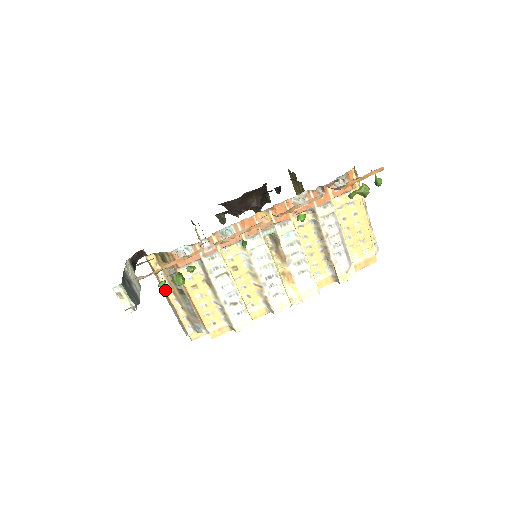
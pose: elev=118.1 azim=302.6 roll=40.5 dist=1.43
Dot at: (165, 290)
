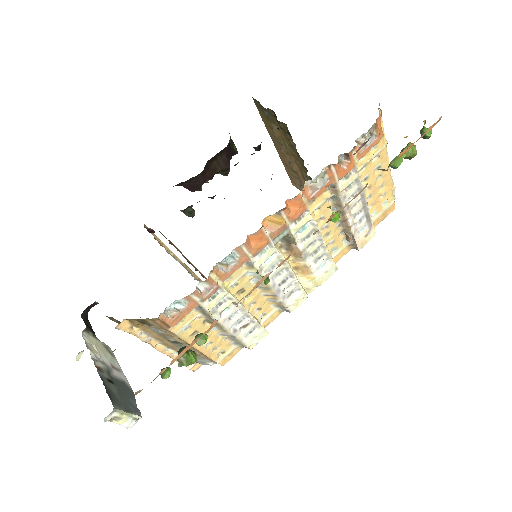
Dot at: (150, 344)
